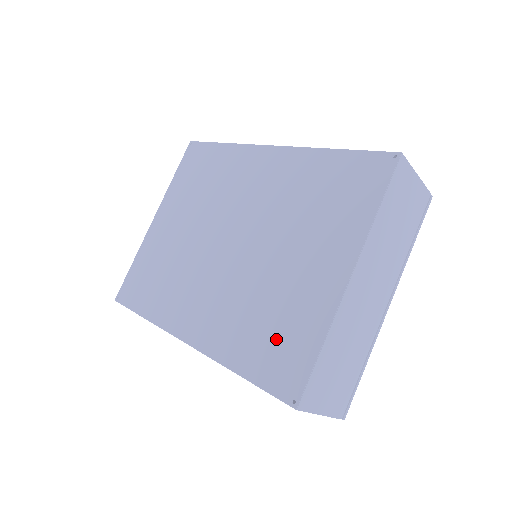
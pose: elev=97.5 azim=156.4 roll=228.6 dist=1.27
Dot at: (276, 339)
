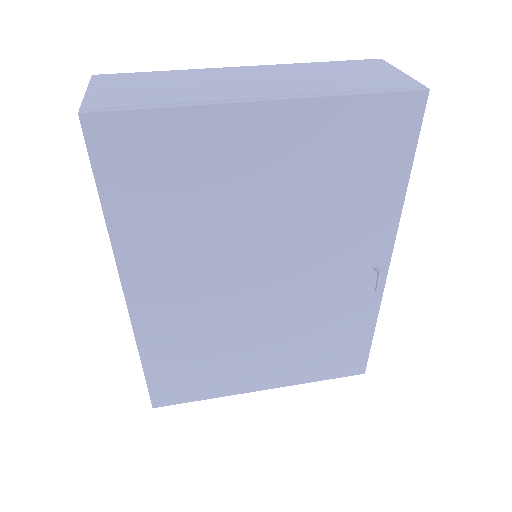
Dot at: occluded
